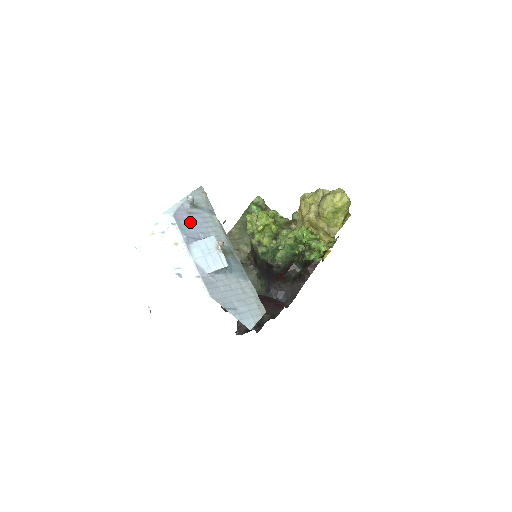
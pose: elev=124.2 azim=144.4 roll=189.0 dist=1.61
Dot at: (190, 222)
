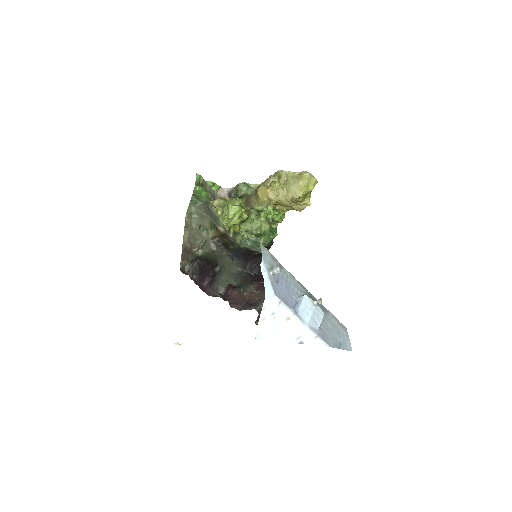
Dot at: (283, 291)
